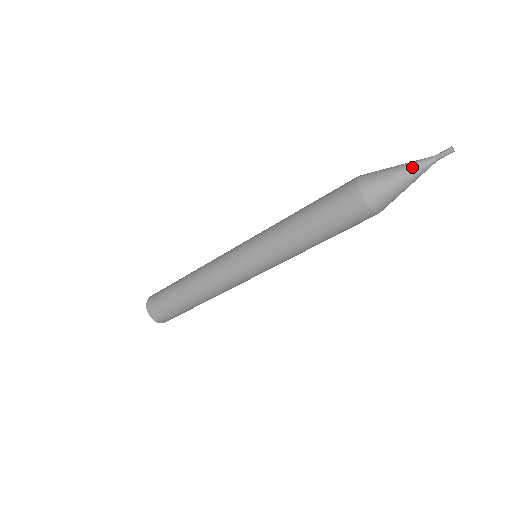
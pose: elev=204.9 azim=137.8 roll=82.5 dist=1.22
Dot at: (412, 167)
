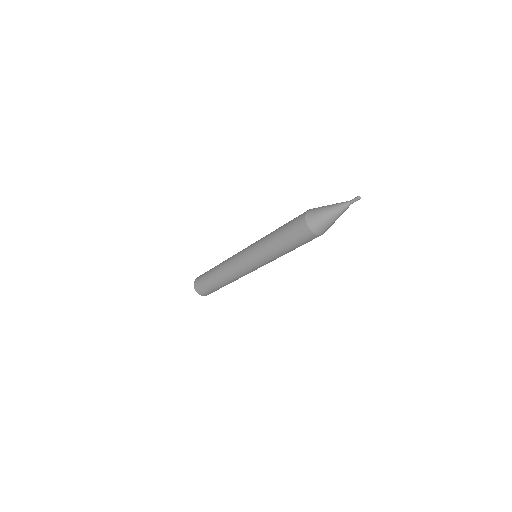
Dot at: (336, 207)
